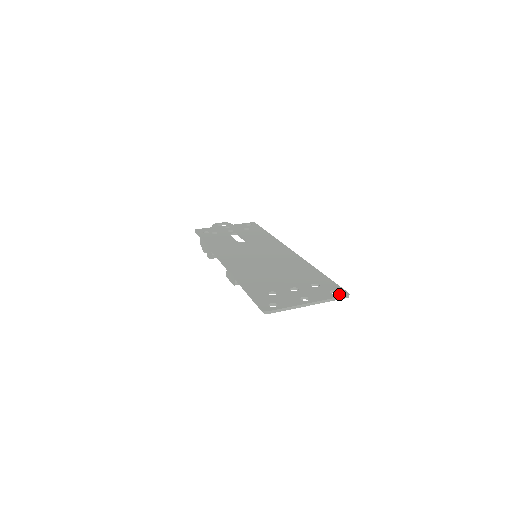
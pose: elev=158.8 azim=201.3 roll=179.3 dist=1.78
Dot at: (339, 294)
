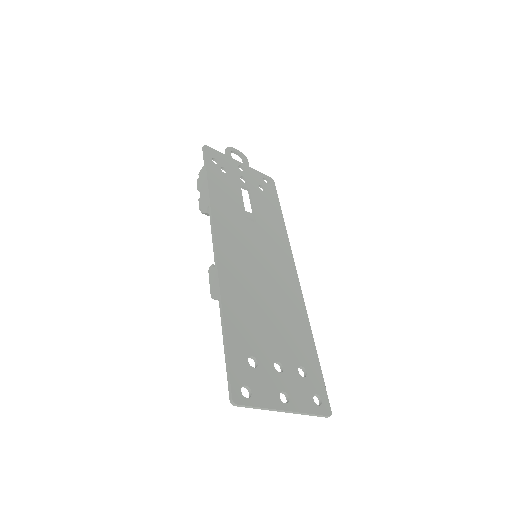
Dot at: (322, 408)
